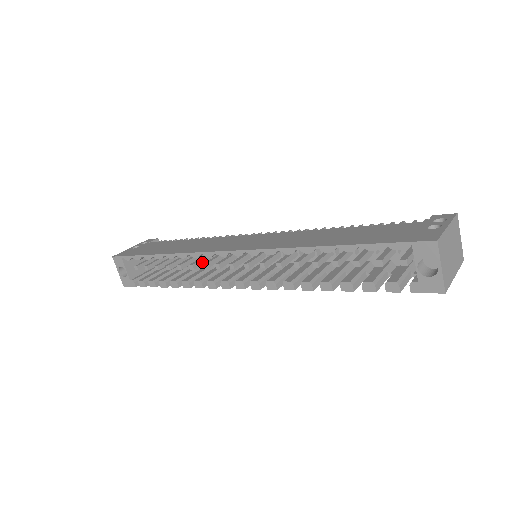
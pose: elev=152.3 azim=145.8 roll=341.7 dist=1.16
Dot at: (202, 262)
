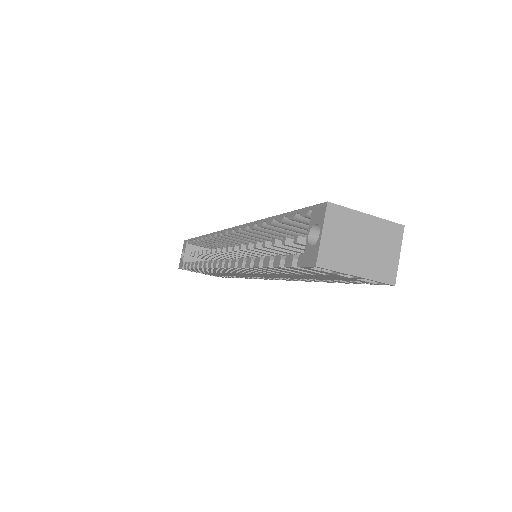
Dot at: occluded
